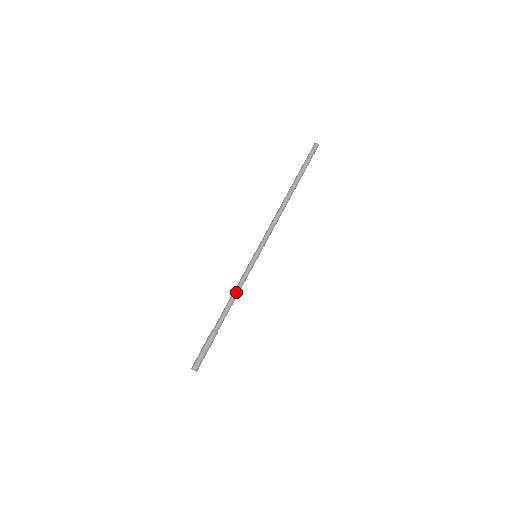
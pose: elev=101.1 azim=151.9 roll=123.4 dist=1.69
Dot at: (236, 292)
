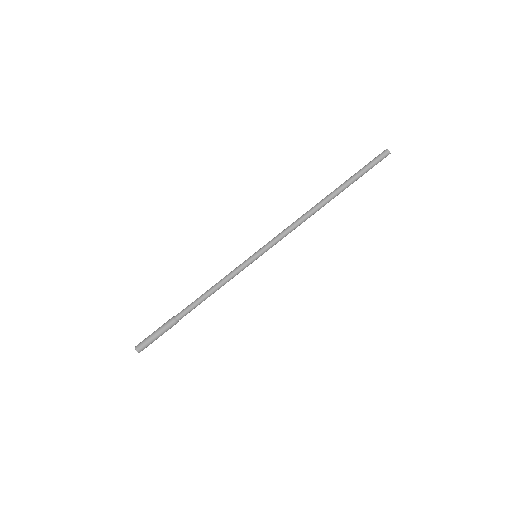
Dot at: (217, 288)
